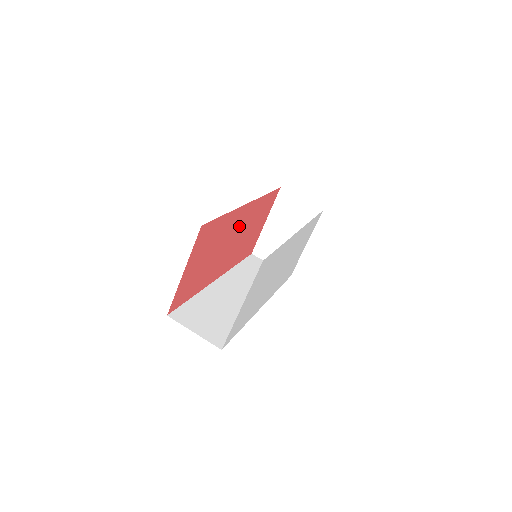
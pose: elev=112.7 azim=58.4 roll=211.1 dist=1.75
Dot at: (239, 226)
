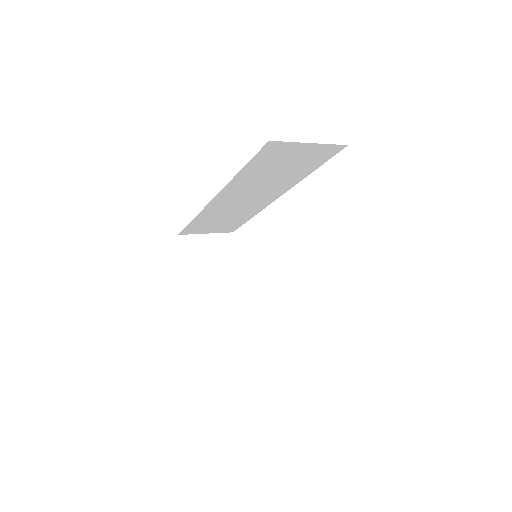
Dot at: occluded
